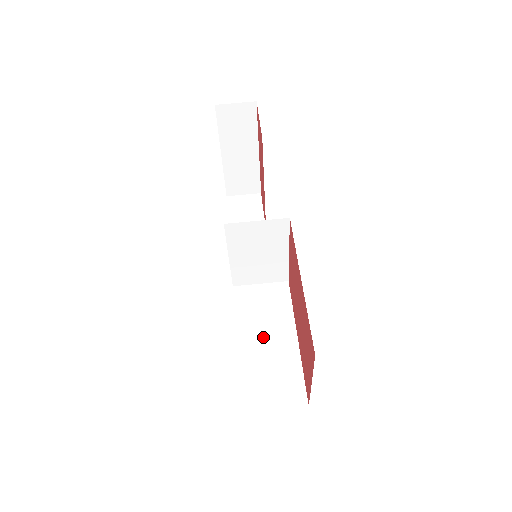
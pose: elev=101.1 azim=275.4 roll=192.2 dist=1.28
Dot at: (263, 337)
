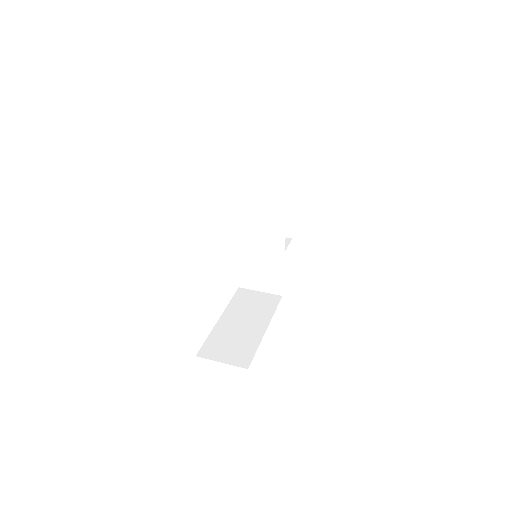
Dot at: (241, 321)
